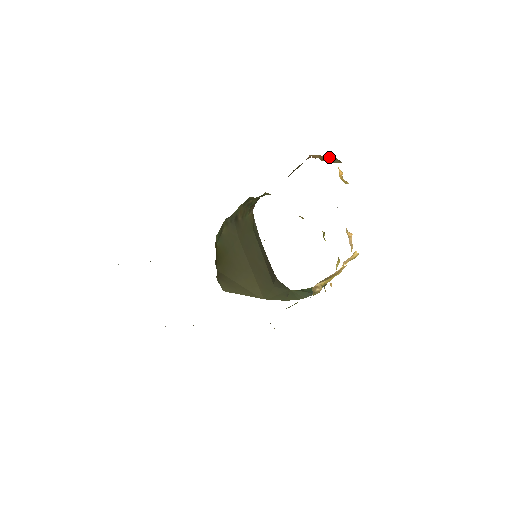
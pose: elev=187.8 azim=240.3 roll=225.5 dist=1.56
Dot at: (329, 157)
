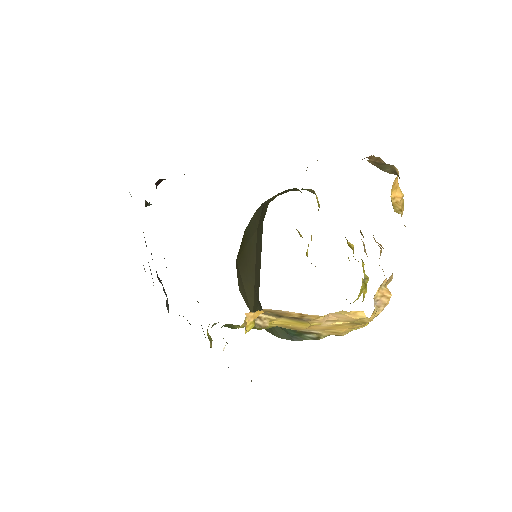
Dot at: occluded
